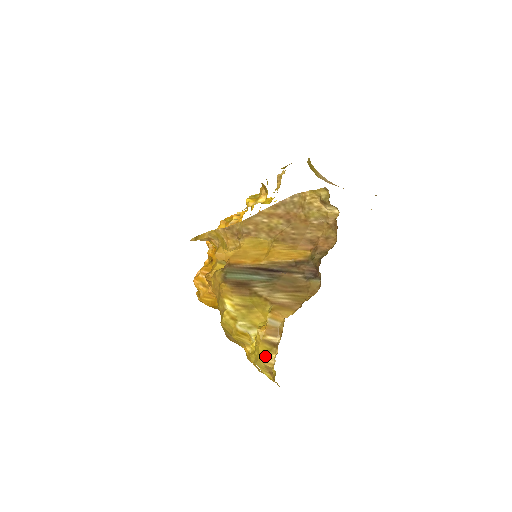
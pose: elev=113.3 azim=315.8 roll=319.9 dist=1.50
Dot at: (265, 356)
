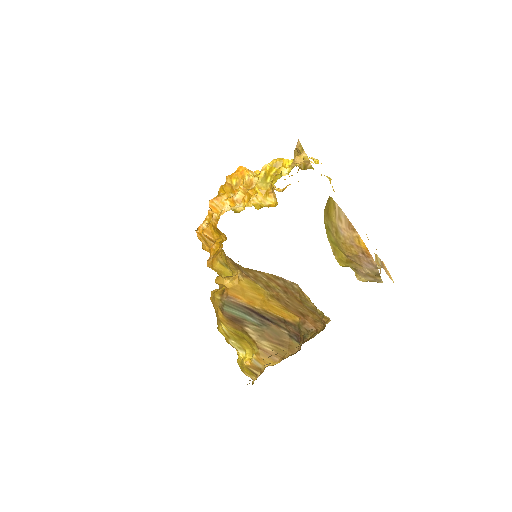
Dot at: (248, 374)
